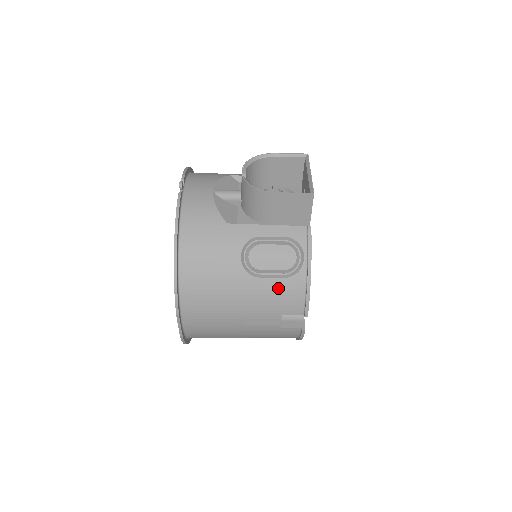
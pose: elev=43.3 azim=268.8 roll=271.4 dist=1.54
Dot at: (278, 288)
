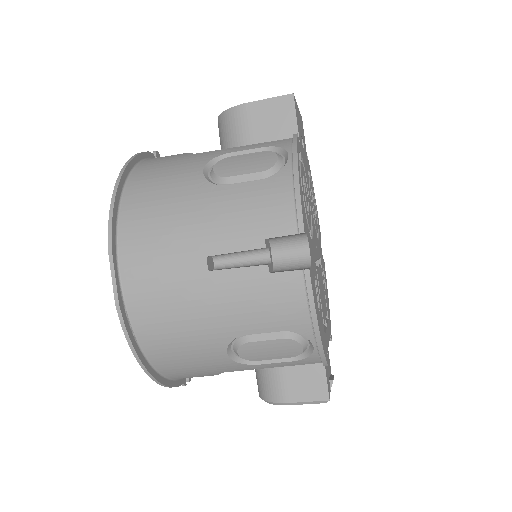
Dot at: (253, 194)
